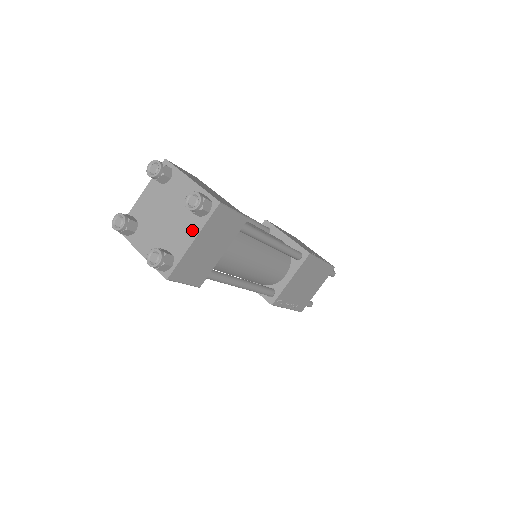
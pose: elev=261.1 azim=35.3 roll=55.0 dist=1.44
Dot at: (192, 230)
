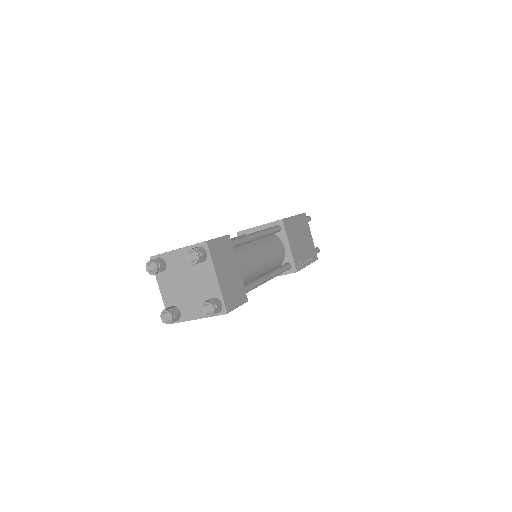
Dot at: (209, 273)
